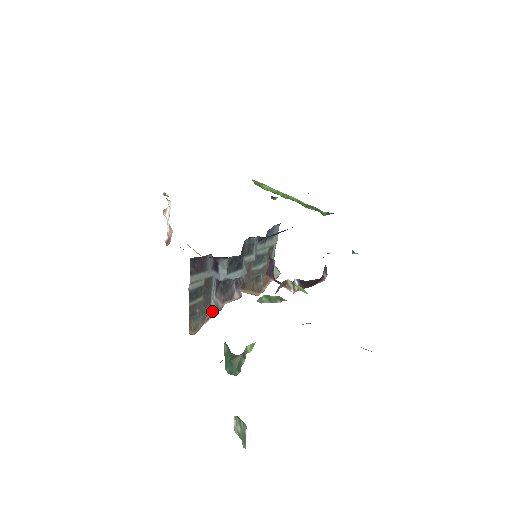
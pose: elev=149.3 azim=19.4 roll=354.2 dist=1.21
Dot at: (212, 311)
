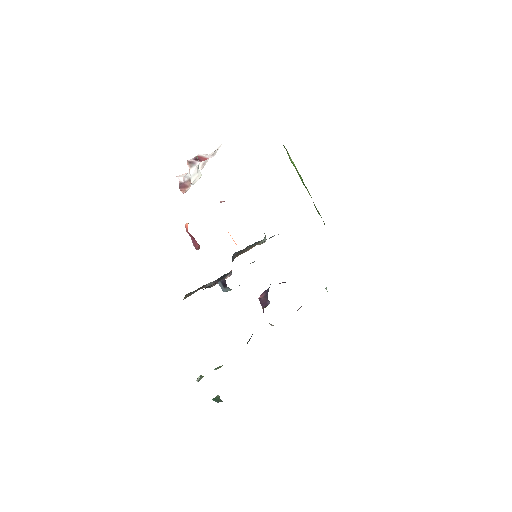
Dot at: occluded
